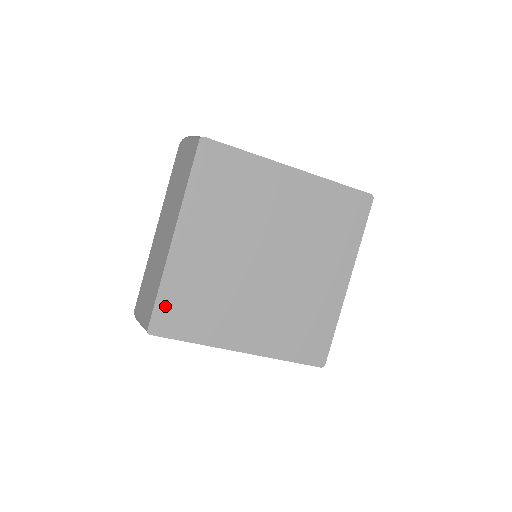
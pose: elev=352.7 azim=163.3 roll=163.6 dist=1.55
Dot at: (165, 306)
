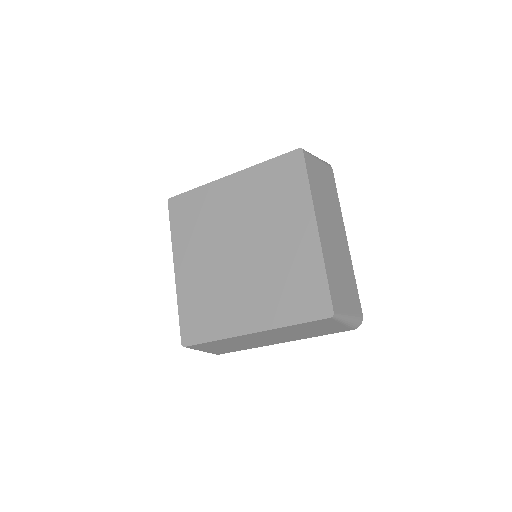
Dot at: (186, 321)
